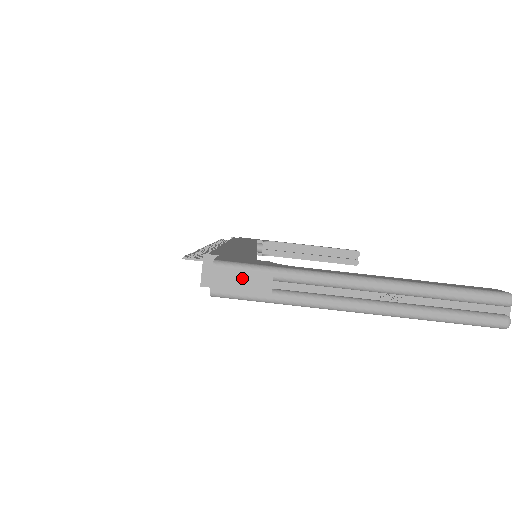
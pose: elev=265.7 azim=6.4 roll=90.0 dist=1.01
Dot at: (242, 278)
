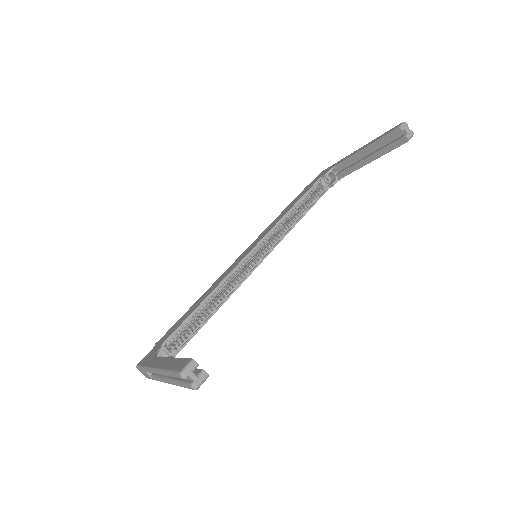
Dot at: (143, 373)
